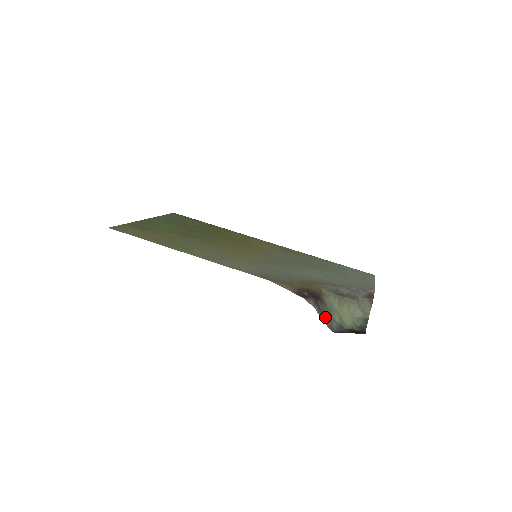
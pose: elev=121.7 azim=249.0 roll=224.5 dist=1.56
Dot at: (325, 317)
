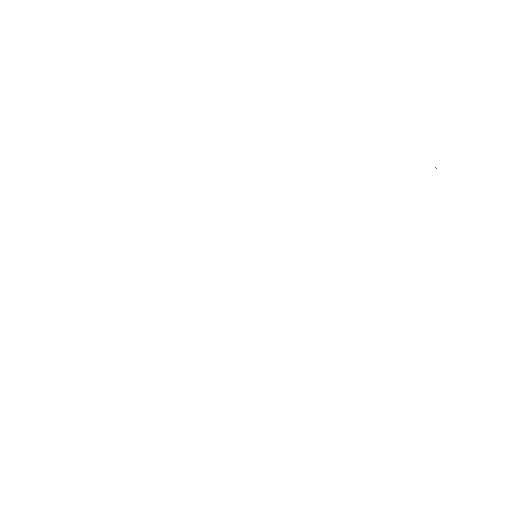
Dot at: occluded
